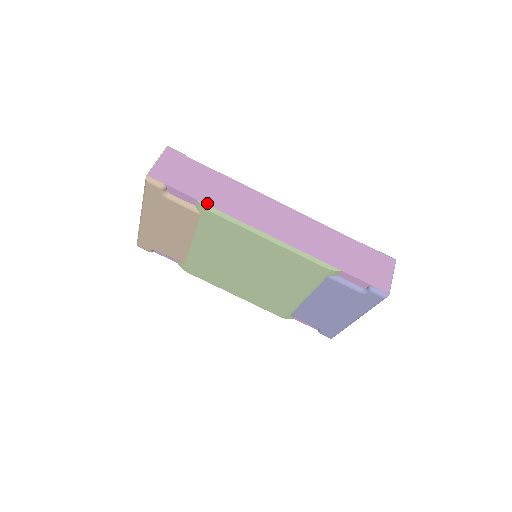
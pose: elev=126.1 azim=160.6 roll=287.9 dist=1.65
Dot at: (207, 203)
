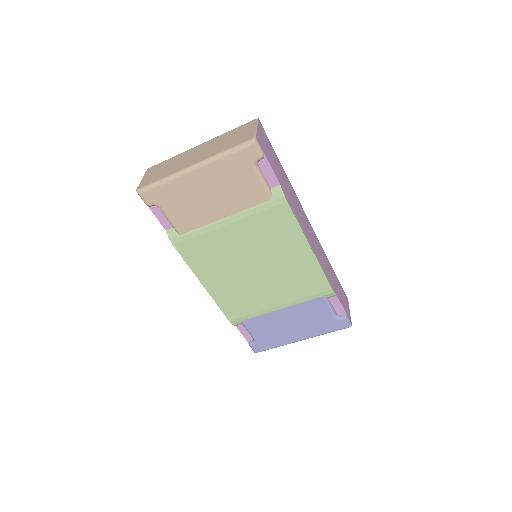
Dot at: (285, 192)
